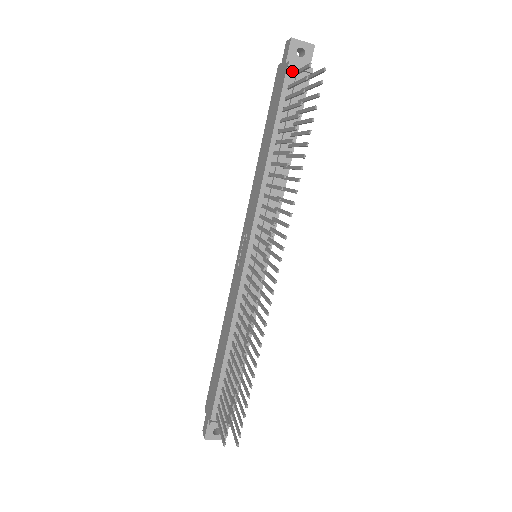
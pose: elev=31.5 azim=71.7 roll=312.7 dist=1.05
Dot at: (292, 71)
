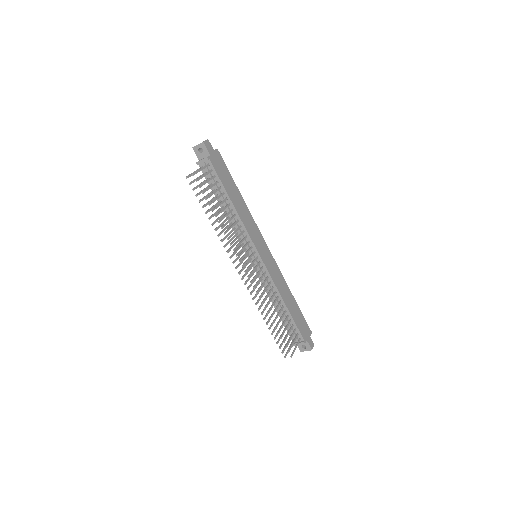
Dot at: (201, 165)
